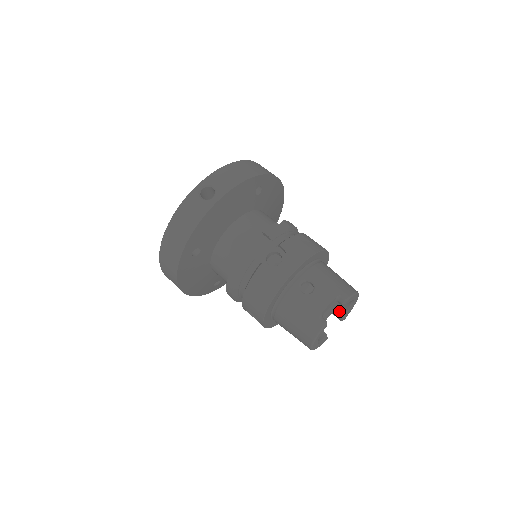
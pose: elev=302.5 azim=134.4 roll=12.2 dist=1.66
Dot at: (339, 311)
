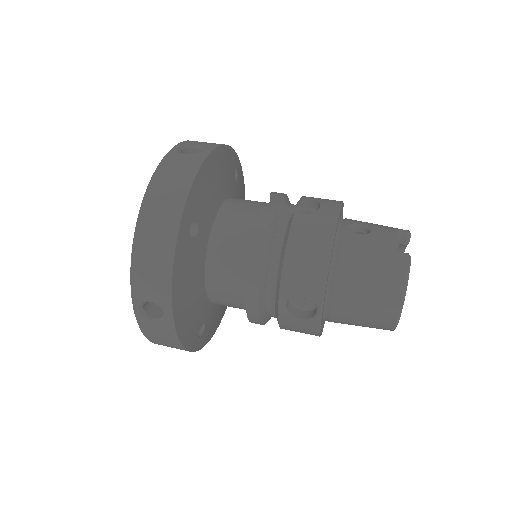
Dot at: occluded
